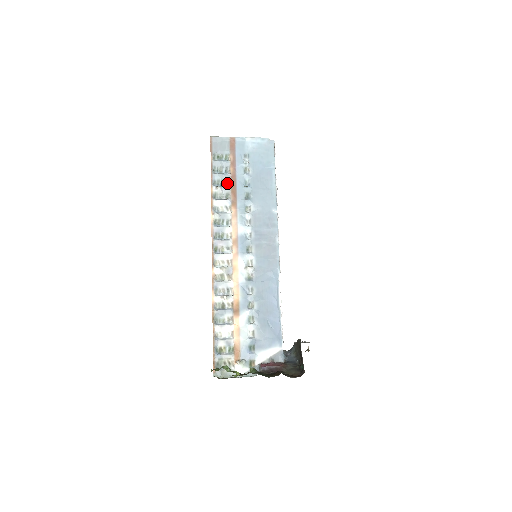
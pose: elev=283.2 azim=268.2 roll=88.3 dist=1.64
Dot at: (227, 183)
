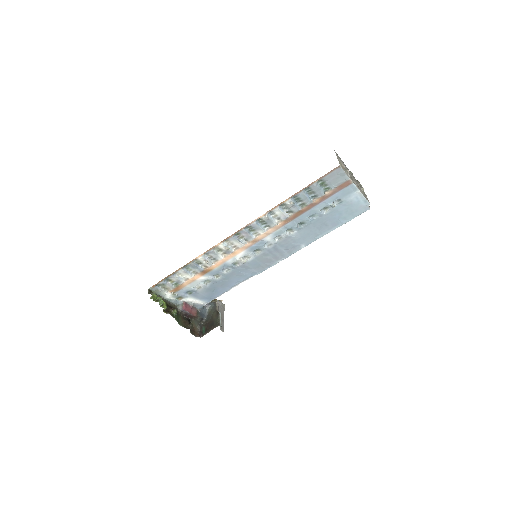
Dot at: (302, 205)
